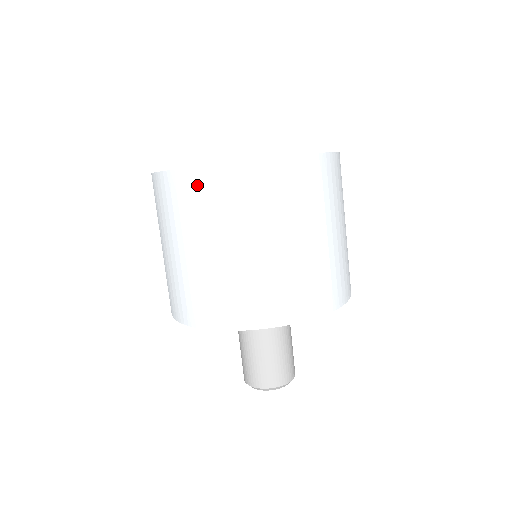
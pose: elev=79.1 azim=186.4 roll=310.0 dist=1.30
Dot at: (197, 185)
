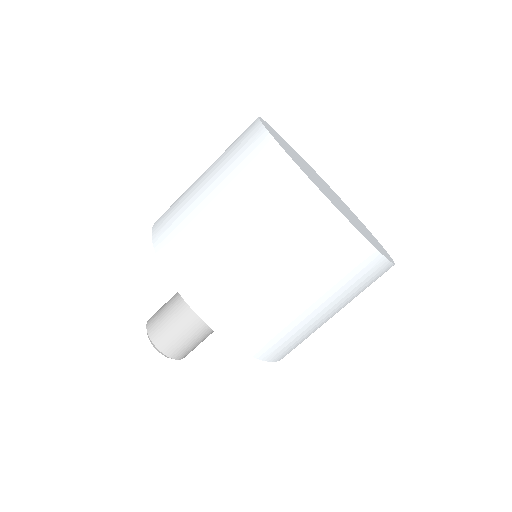
Dot at: (249, 135)
